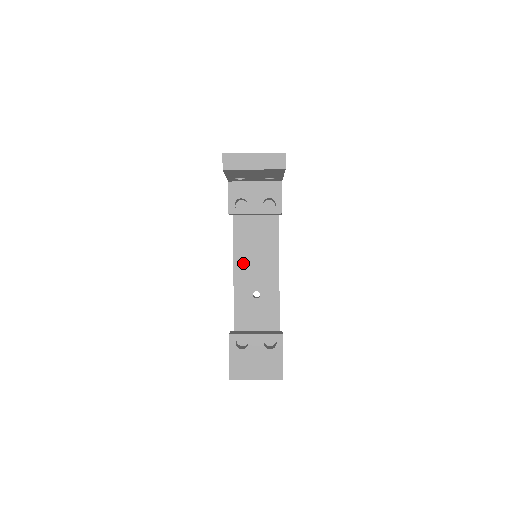
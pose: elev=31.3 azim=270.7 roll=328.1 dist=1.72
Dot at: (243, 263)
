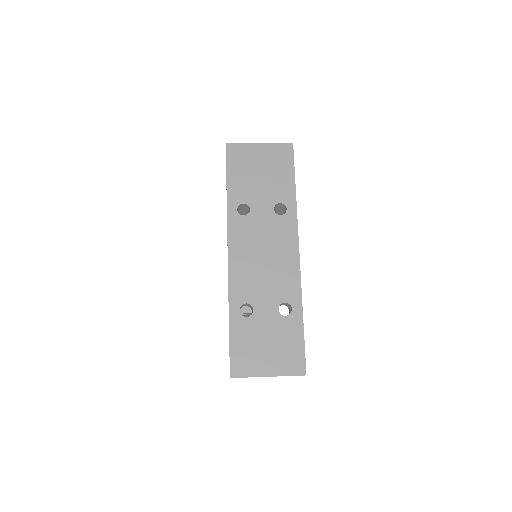
Dot at: occluded
